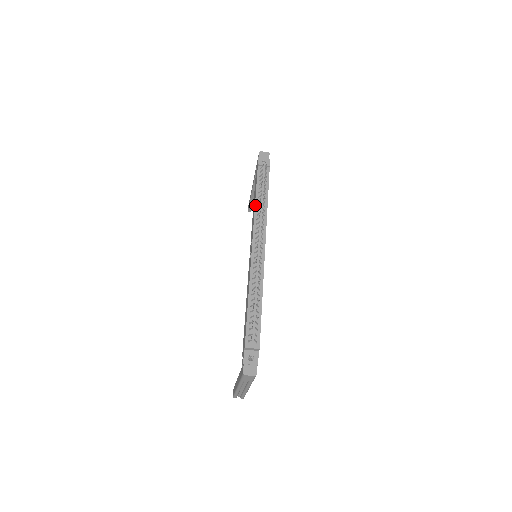
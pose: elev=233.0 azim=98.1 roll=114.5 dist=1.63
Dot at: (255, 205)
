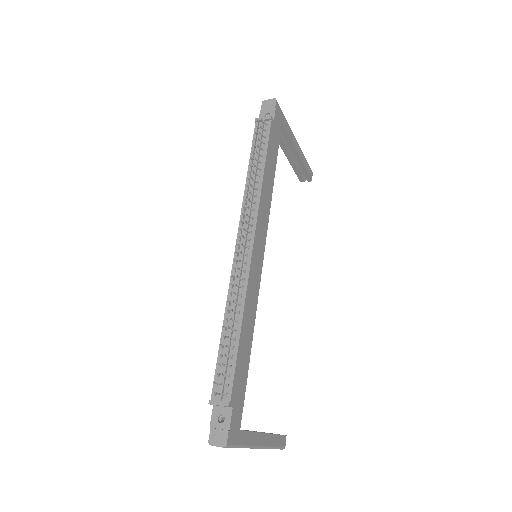
Dot at: (246, 183)
